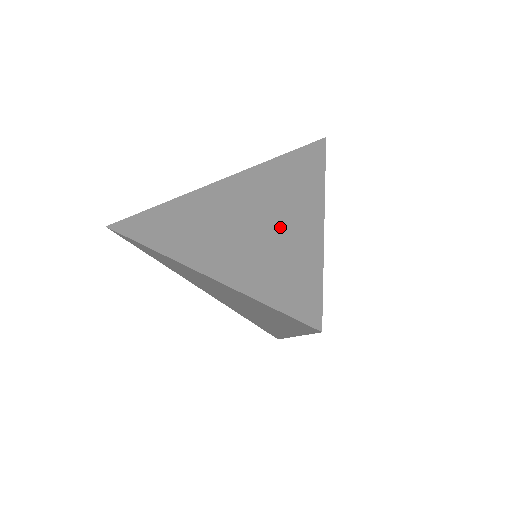
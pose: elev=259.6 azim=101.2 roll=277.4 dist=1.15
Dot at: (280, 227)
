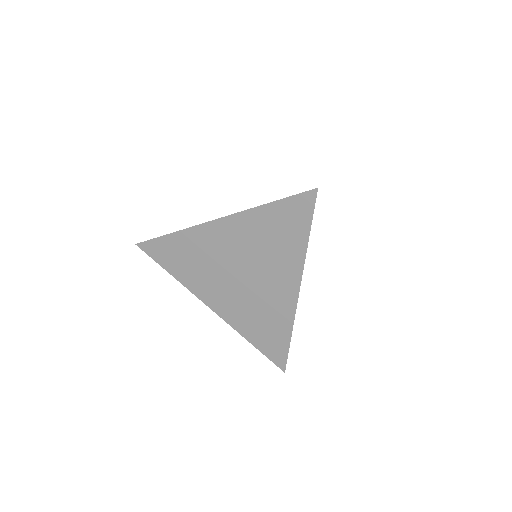
Dot at: occluded
